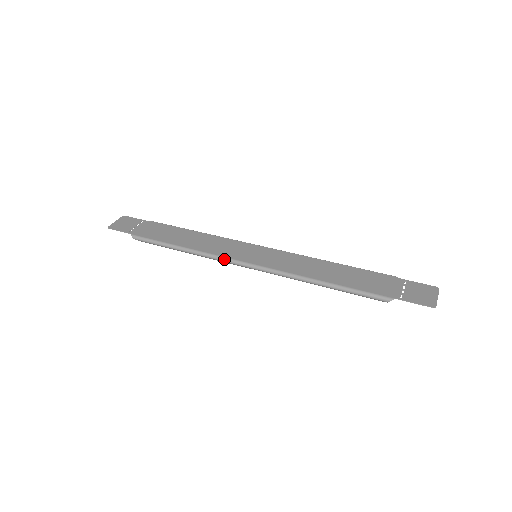
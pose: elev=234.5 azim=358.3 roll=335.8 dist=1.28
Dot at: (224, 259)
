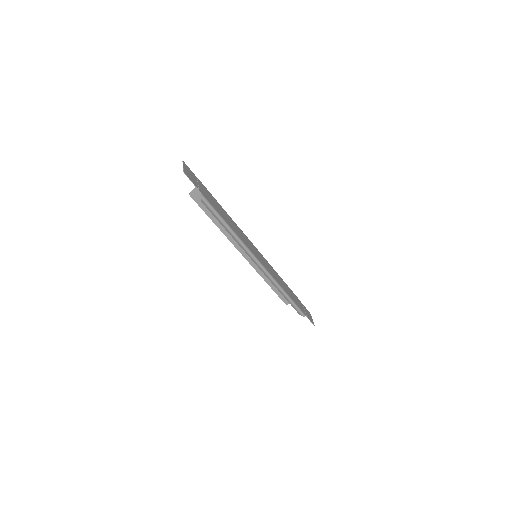
Dot at: (251, 253)
